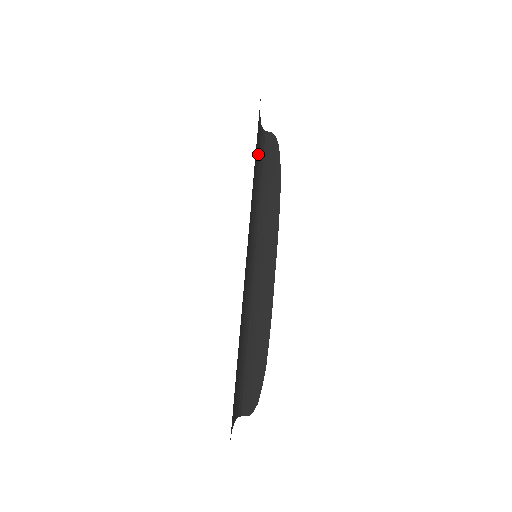
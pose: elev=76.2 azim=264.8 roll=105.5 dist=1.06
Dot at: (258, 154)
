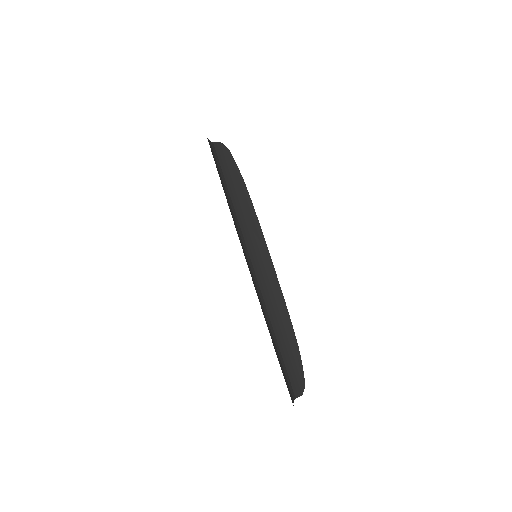
Dot at: (216, 166)
